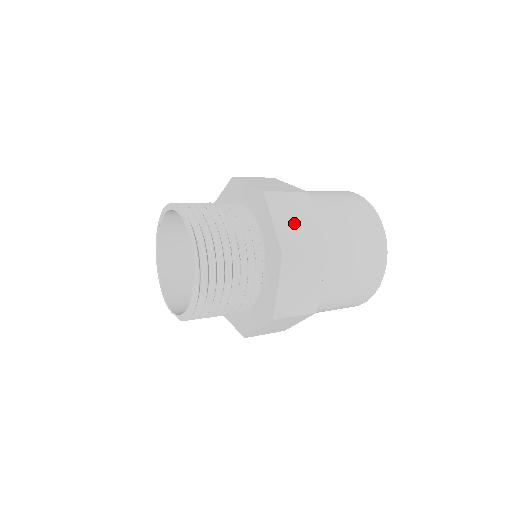
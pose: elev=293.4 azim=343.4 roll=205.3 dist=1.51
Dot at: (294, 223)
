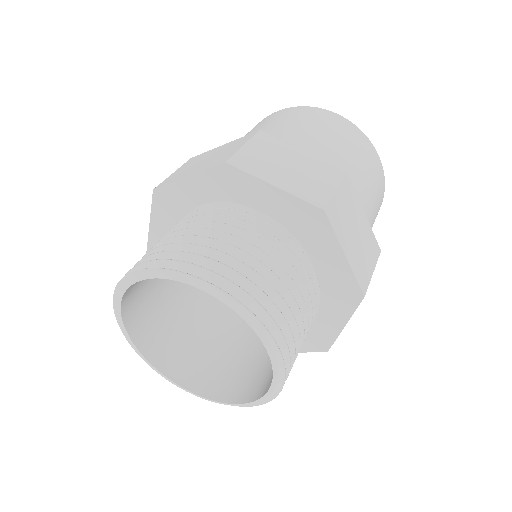
Dot at: (356, 237)
